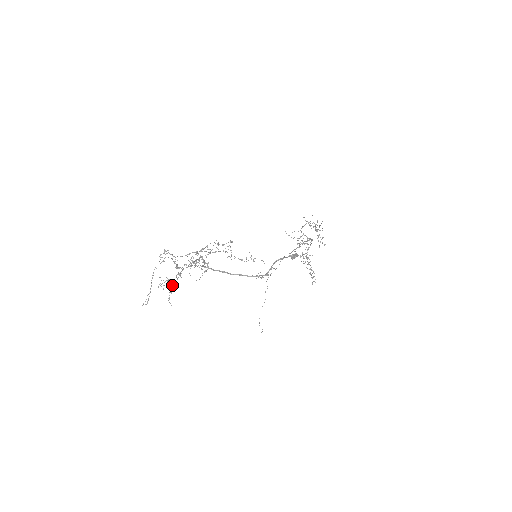
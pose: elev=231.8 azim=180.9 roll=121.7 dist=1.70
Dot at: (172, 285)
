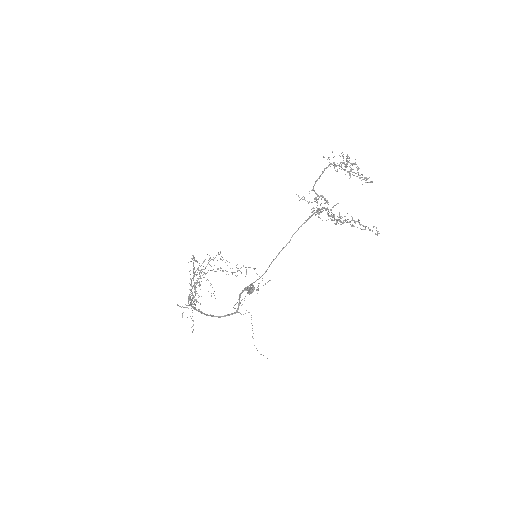
Dot at: occluded
